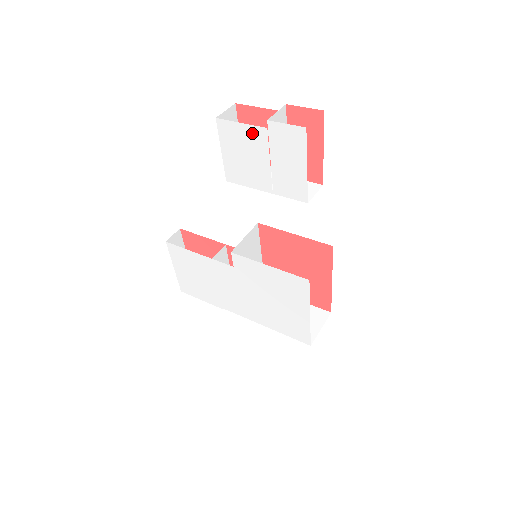
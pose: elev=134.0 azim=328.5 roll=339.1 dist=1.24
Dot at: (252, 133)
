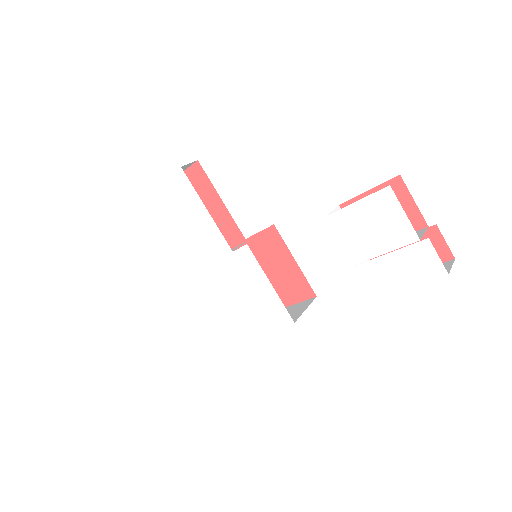
Dot at: (403, 227)
